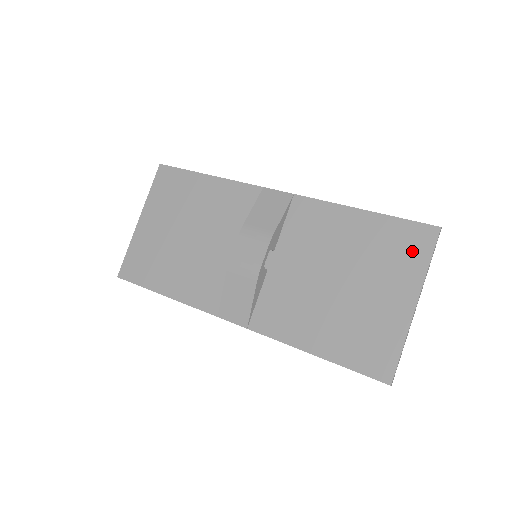
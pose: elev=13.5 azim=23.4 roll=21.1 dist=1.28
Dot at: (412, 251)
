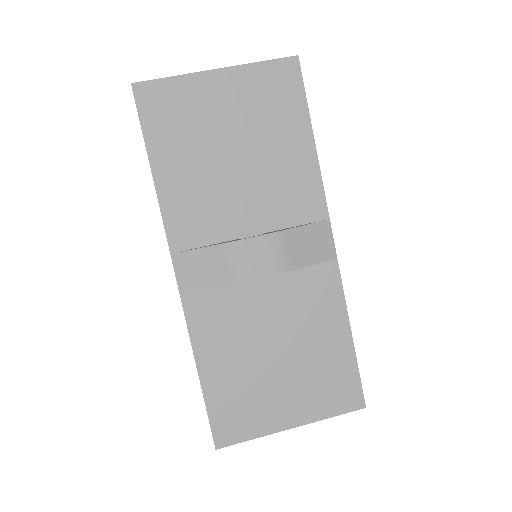
Dot at: (335, 398)
